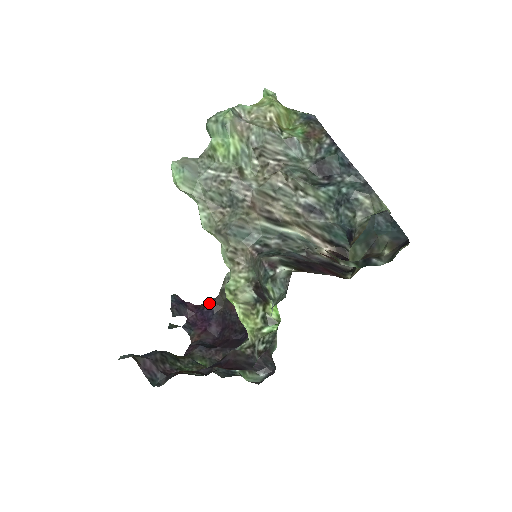
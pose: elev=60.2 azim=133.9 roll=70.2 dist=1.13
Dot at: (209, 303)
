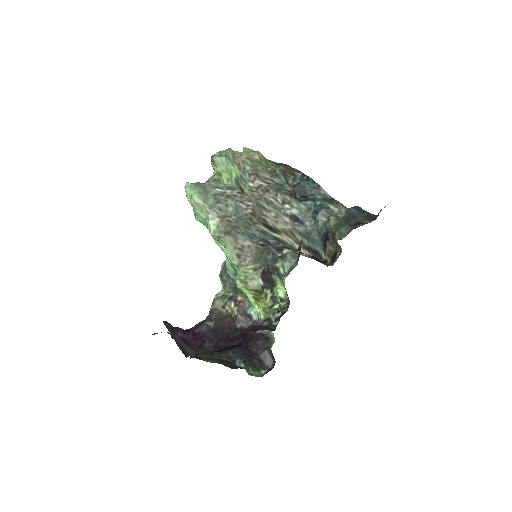
Dot at: (199, 325)
